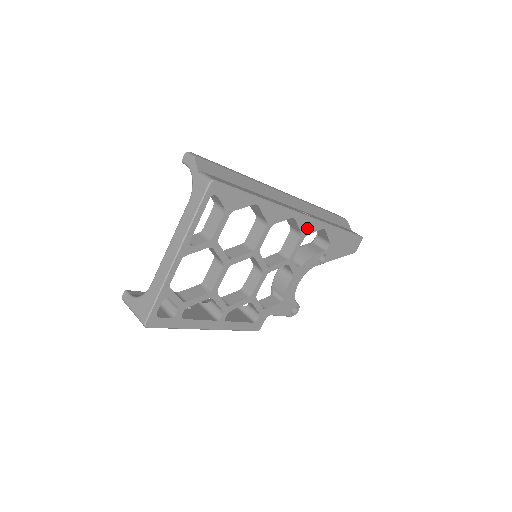
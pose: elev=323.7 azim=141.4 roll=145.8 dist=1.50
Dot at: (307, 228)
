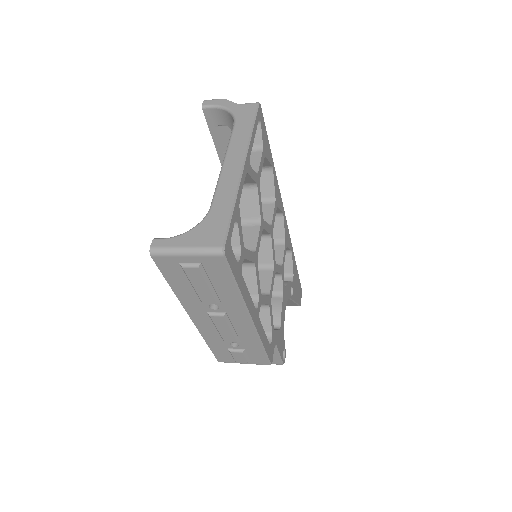
Dot at: (287, 238)
